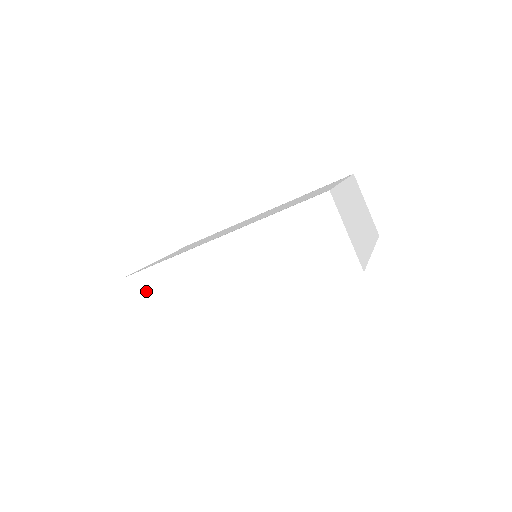
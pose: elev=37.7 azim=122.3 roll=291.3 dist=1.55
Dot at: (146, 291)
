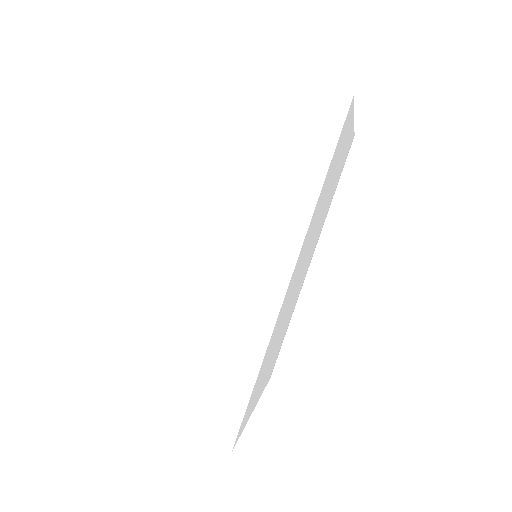
Dot at: (166, 397)
